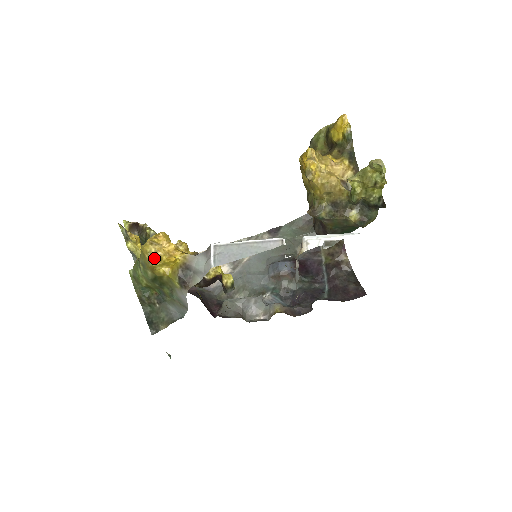
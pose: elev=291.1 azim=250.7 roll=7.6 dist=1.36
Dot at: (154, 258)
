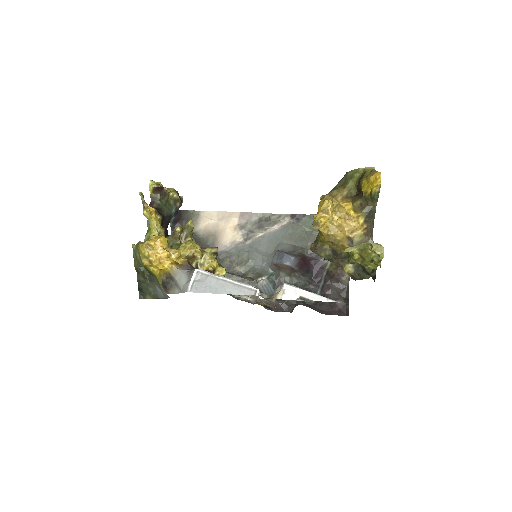
Dot at: (146, 259)
